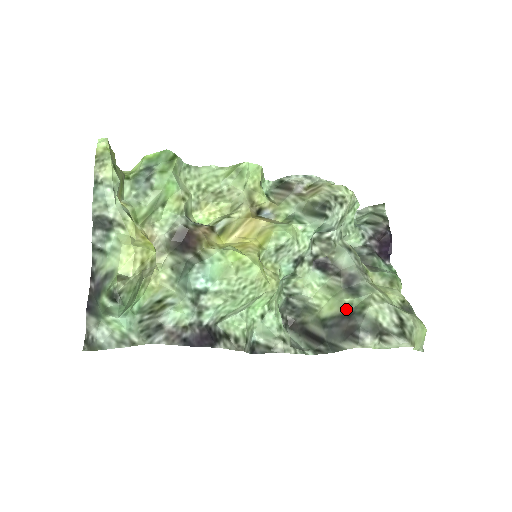
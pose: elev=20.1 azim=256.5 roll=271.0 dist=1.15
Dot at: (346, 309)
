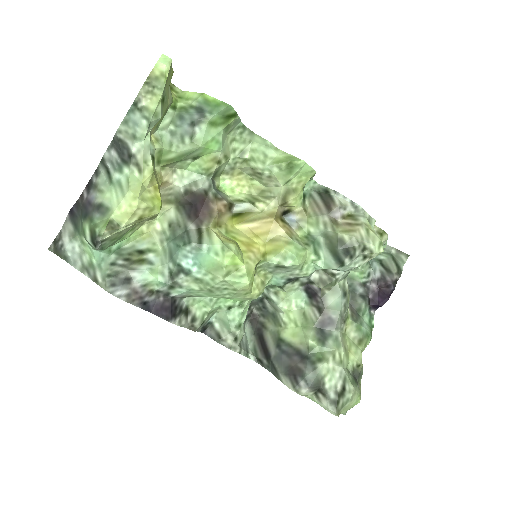
Dot at: (305, 349)
